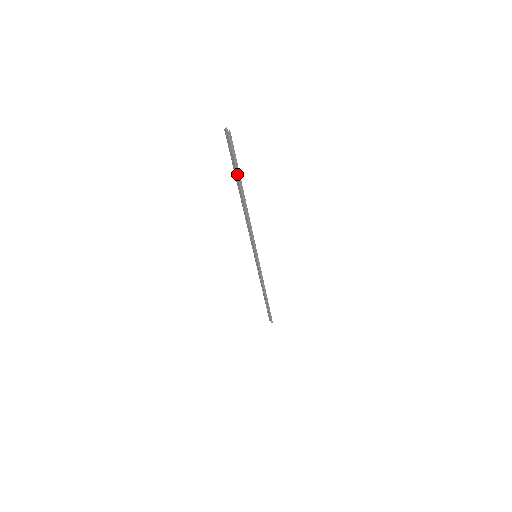
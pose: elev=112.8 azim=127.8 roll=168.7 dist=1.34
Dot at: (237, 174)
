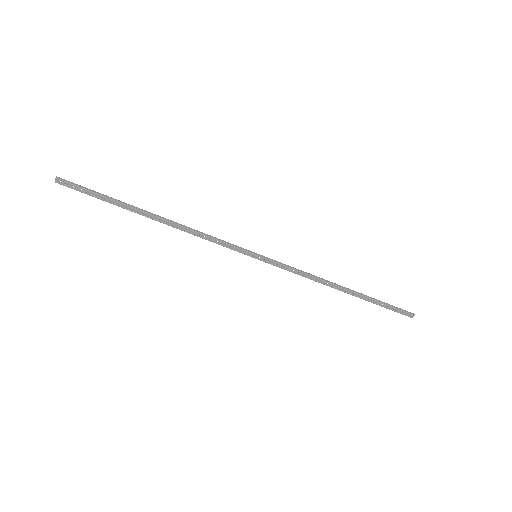
Dot at: (112, 200)
